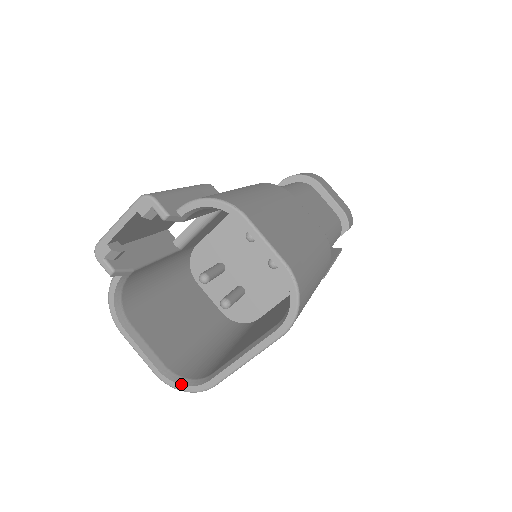
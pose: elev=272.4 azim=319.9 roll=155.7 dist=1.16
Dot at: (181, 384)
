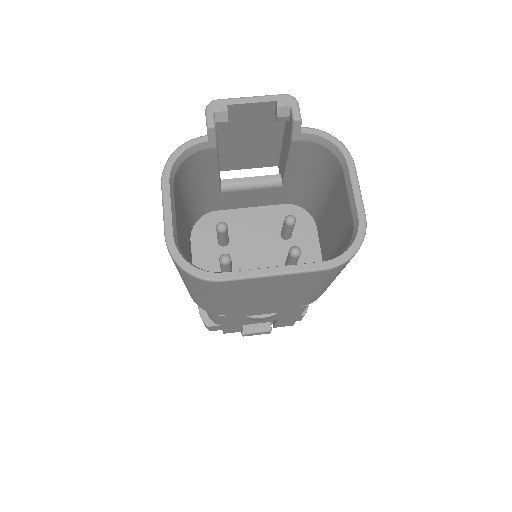
Dot at: (187, 261)
